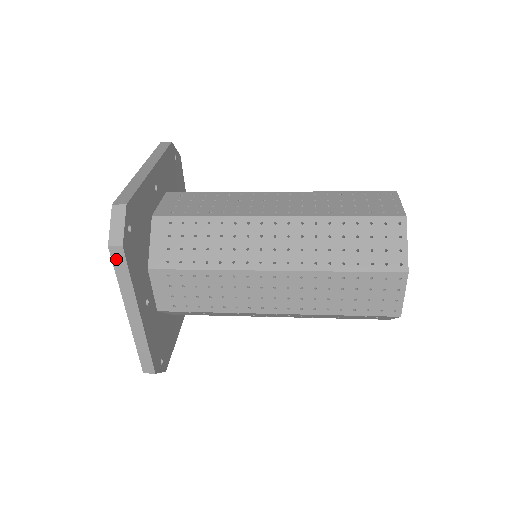
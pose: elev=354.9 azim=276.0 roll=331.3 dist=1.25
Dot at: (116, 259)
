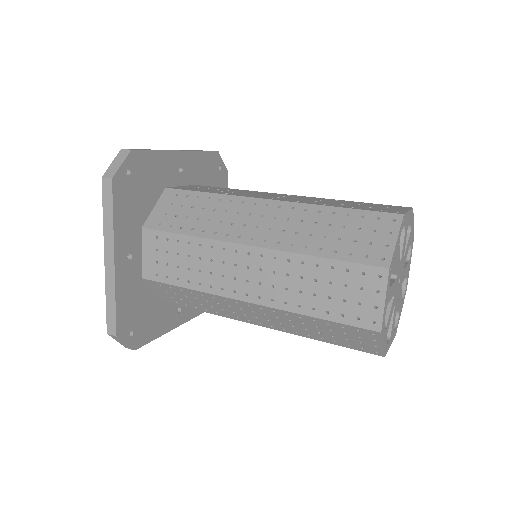
Dot at: (105, 192)
